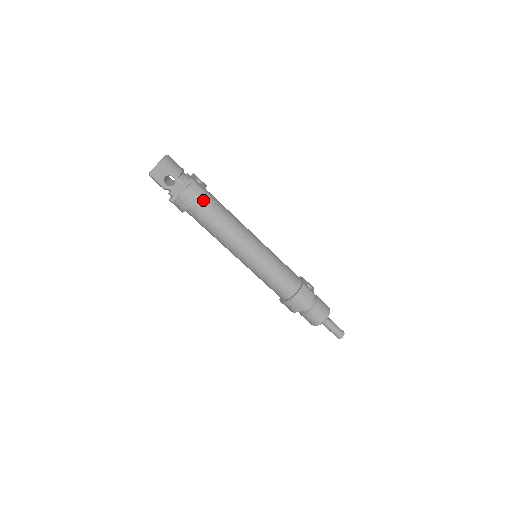
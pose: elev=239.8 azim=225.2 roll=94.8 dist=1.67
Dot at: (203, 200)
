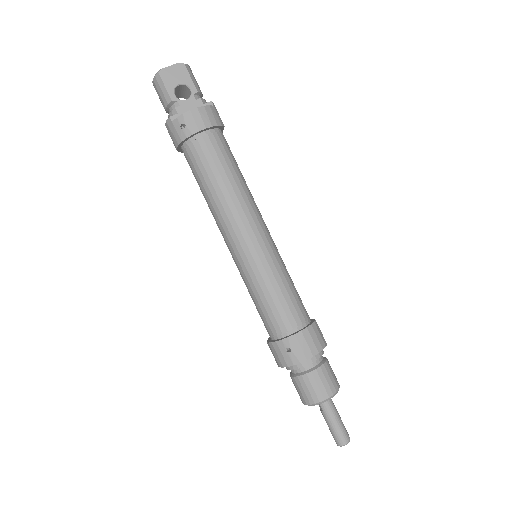
Dot at: (219, 135)
